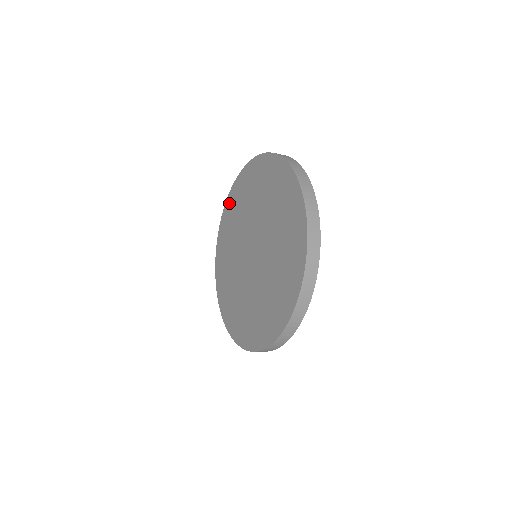
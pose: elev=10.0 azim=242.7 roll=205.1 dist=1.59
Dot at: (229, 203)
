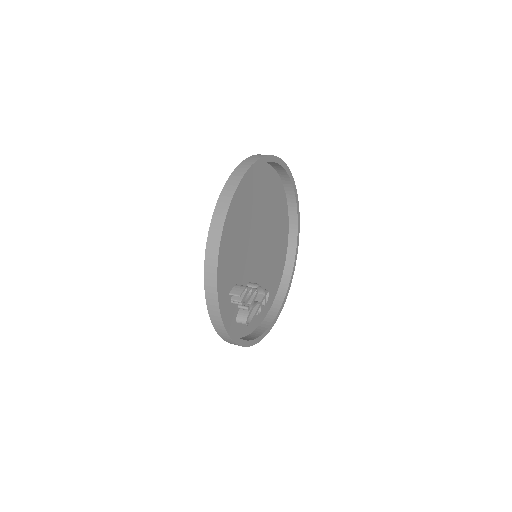
Dot at: (278, 182)
